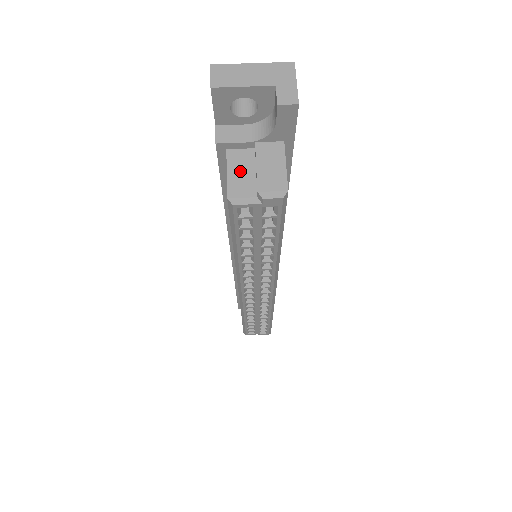
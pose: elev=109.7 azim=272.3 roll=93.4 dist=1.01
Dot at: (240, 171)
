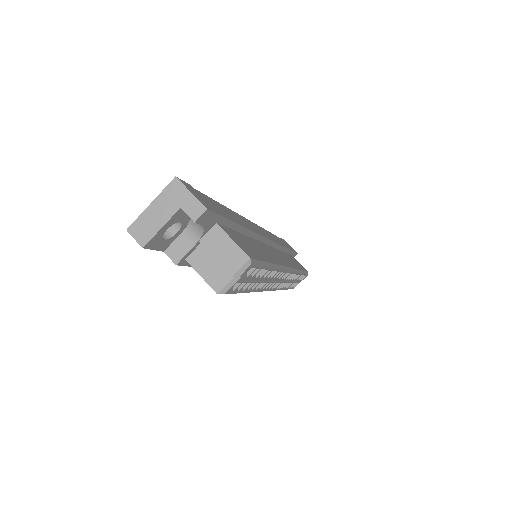
Dot at: (208, 268)
